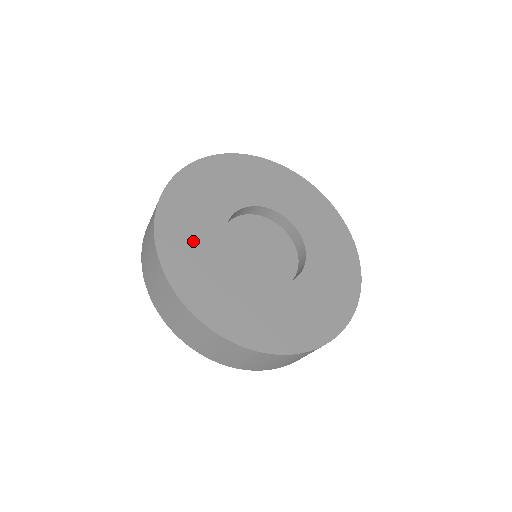
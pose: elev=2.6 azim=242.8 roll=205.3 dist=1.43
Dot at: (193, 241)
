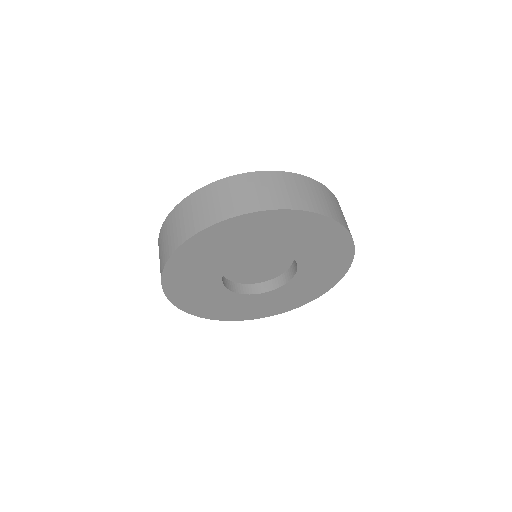
Dot at: (193, 281)
